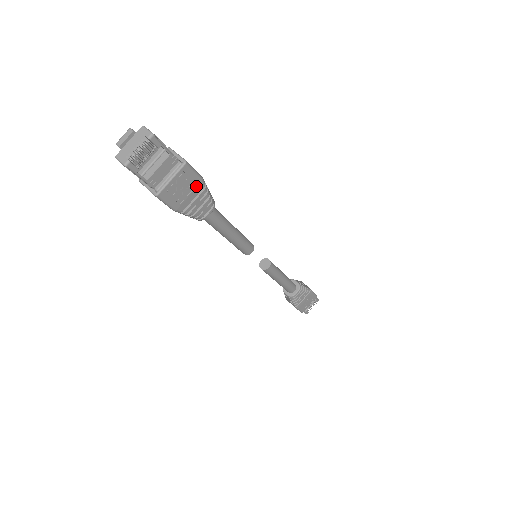
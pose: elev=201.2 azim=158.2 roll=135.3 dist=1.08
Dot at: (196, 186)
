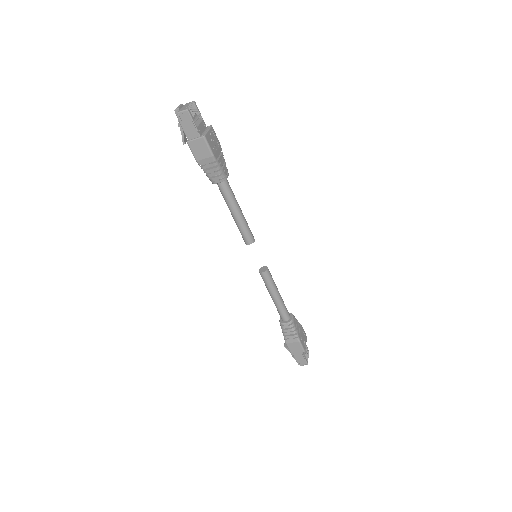
Dot at: (219, 146)
